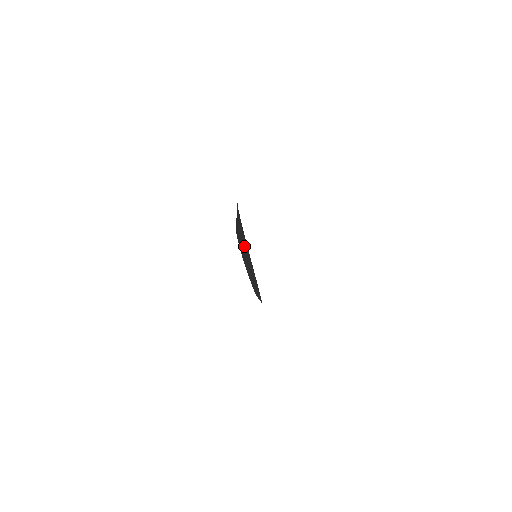
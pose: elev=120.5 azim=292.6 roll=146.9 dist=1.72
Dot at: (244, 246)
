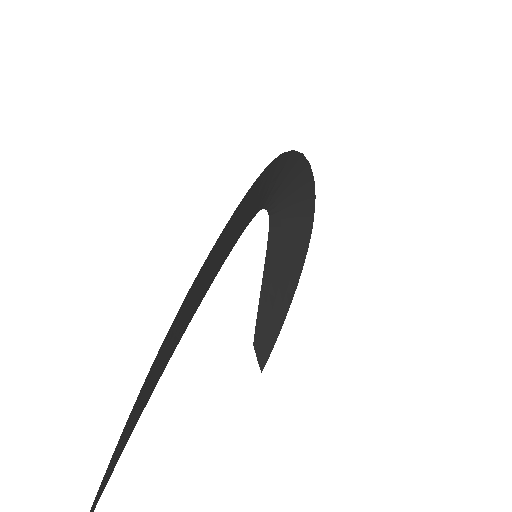
Dot at: (288, 268)
